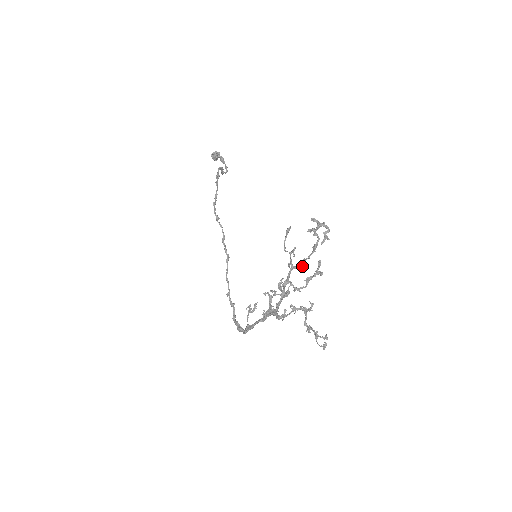
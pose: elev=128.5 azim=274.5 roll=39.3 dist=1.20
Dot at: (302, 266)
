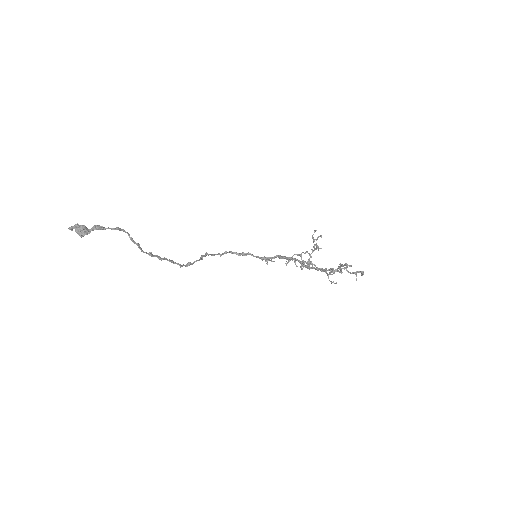
Dot at: occluded
